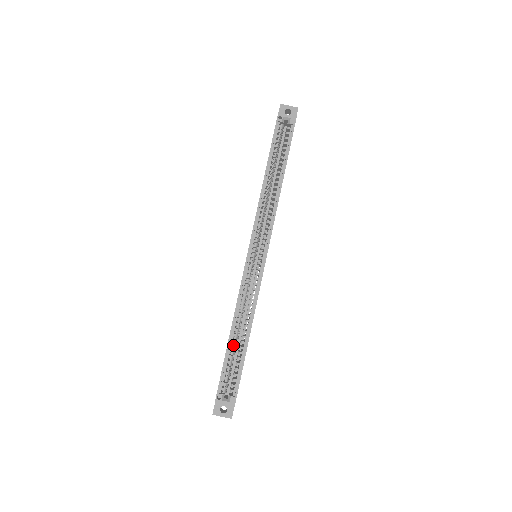
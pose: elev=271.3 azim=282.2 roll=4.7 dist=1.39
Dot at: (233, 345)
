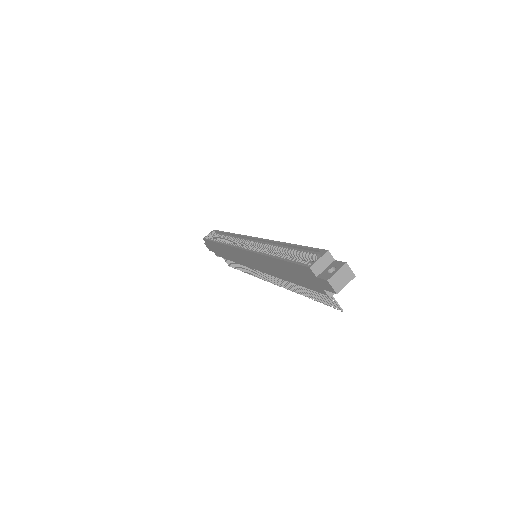
Dot at: (284, 257)
